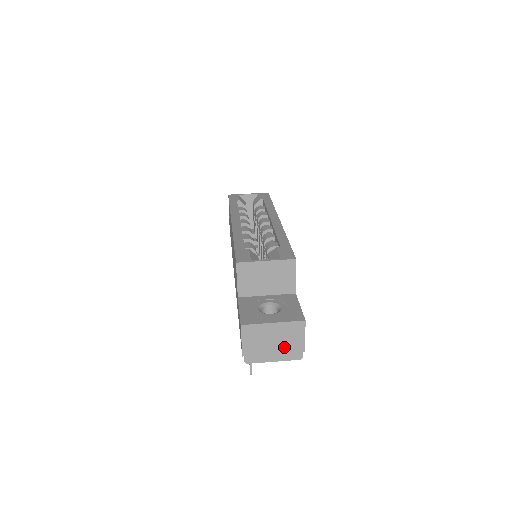
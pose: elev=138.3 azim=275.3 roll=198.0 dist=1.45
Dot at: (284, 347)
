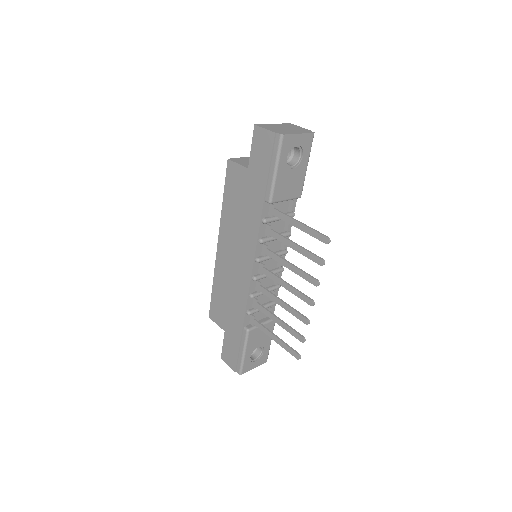
Dot at: (295, 130)
